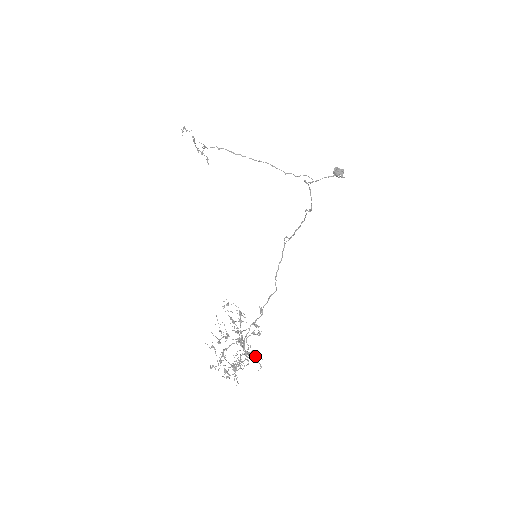
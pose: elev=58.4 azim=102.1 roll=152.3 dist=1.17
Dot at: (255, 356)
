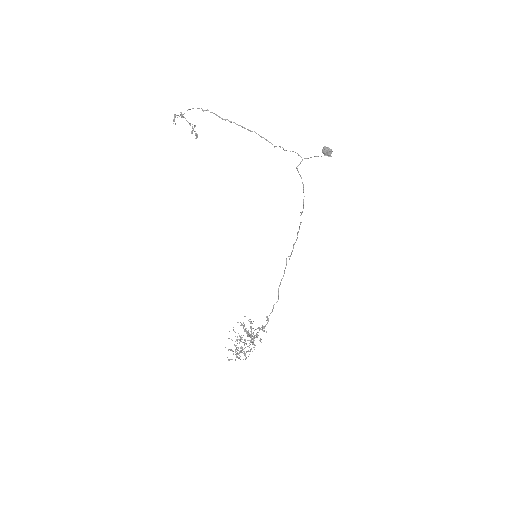
Dot at: (257, 335)
